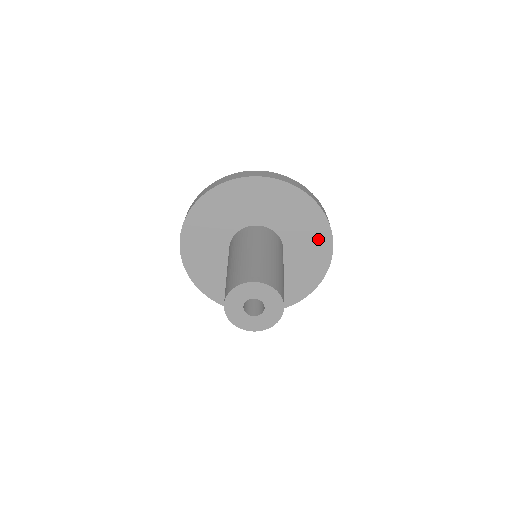
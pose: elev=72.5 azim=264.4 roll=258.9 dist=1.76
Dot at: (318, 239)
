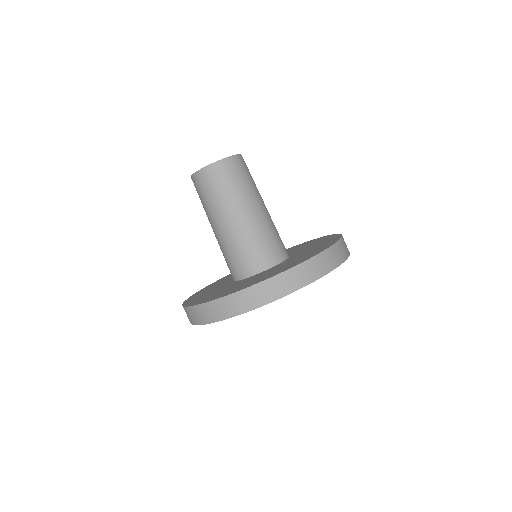
Dot at: (305, 244)
